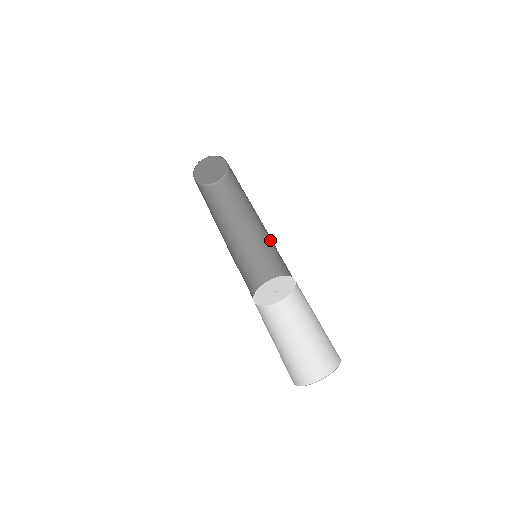
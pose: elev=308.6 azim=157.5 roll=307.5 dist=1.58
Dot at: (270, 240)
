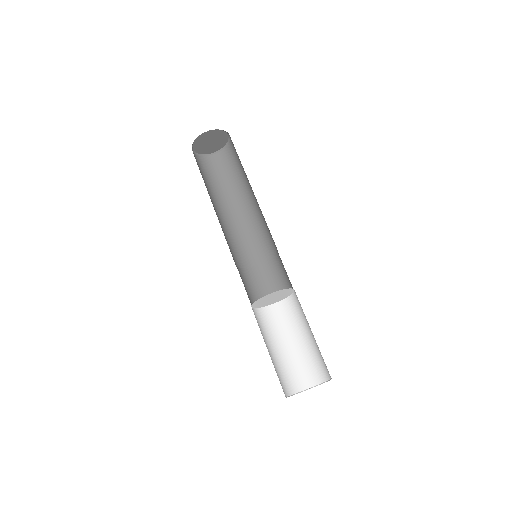
Dot at: (271, 237)
